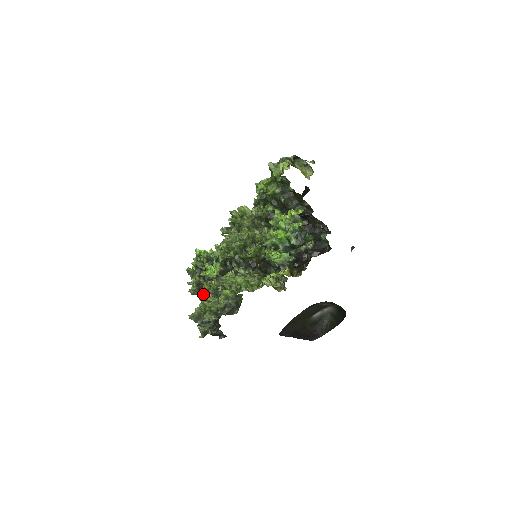
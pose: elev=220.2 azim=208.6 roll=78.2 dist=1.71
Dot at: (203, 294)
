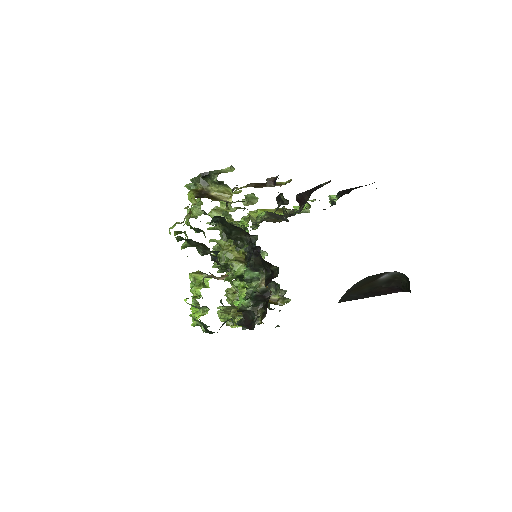
Dot at: occluded
